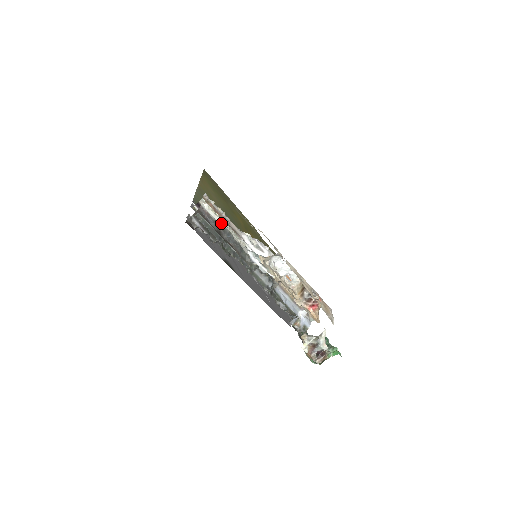
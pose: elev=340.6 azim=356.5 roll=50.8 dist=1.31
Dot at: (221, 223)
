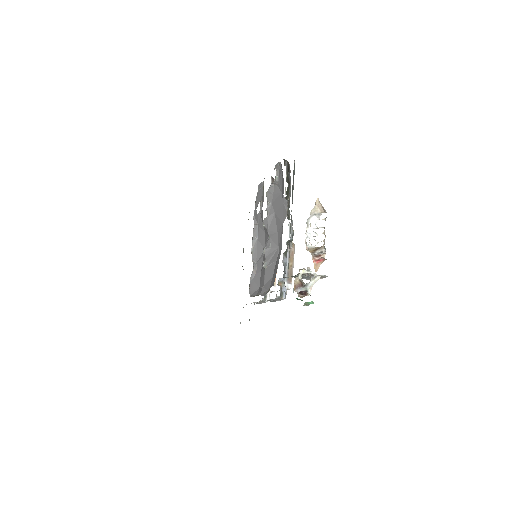
Dot at: (285, 189)
